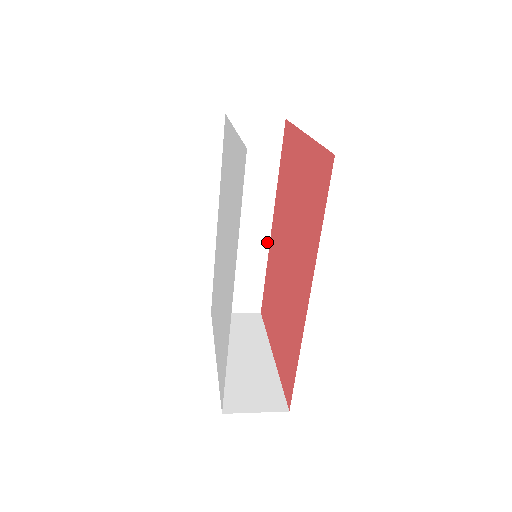
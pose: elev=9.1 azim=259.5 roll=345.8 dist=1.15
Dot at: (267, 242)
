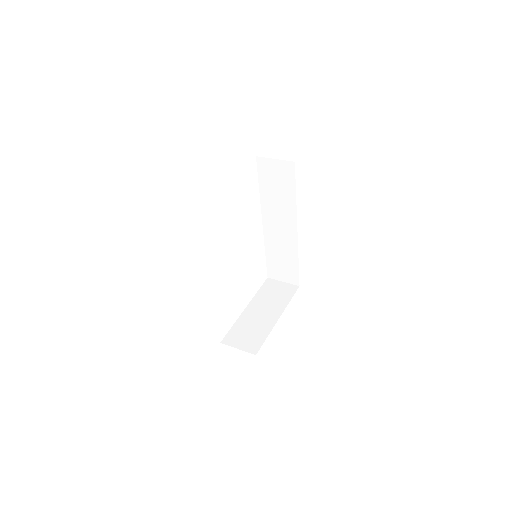
Dot at: (296, 241)
